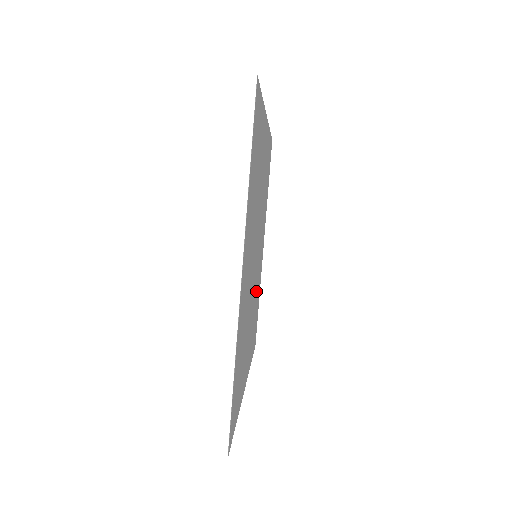
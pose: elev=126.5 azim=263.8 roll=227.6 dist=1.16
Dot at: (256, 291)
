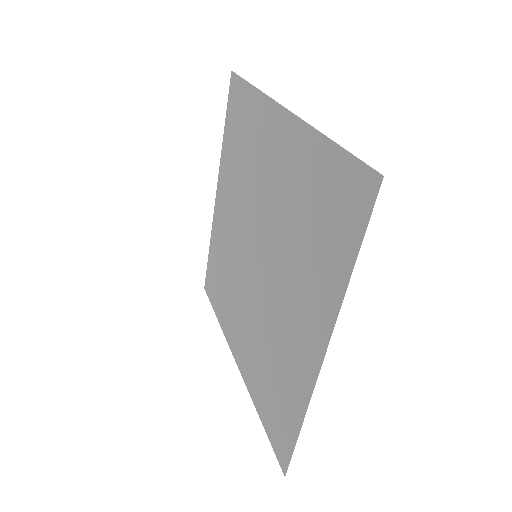
Dot at: (263, 336)
